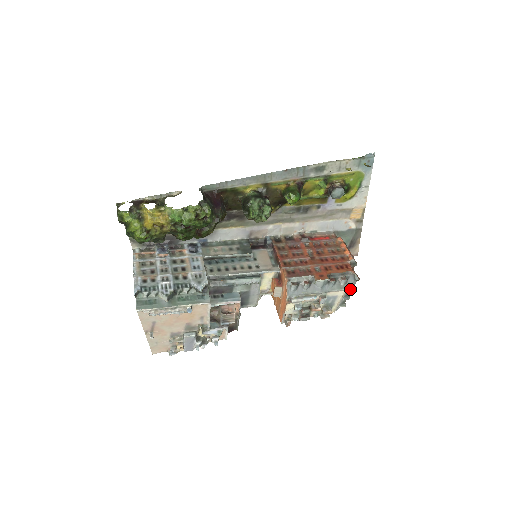
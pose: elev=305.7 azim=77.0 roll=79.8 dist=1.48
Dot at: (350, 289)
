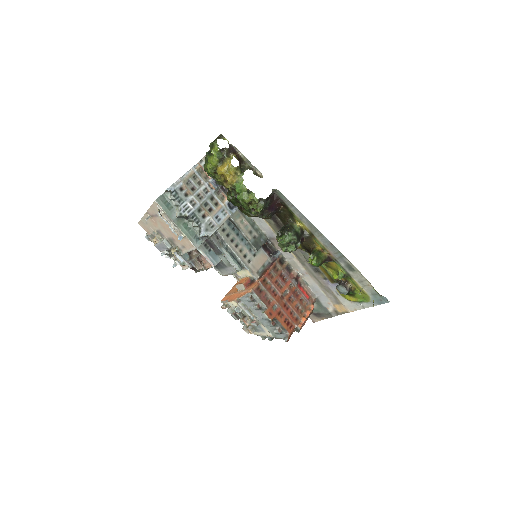
Dot at: (277, 338)
